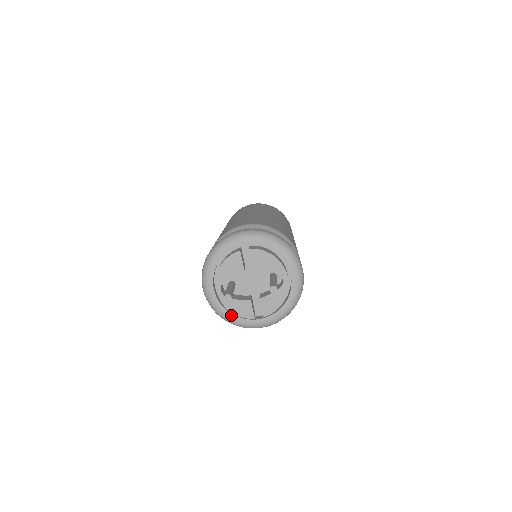
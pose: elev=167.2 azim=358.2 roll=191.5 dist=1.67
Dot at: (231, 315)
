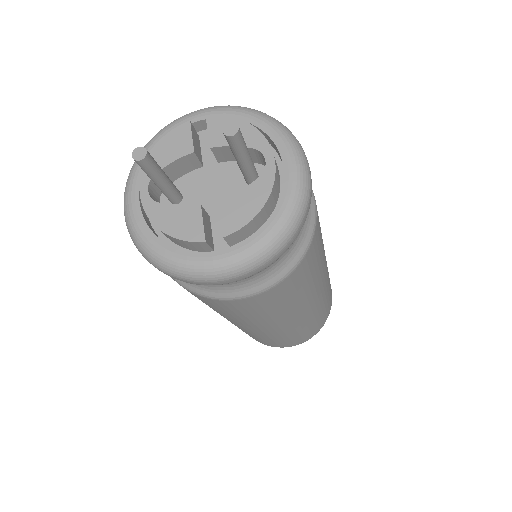
Dot at: (163, 245)
